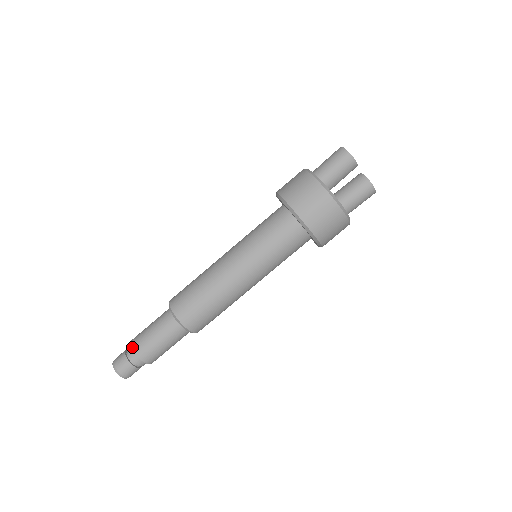
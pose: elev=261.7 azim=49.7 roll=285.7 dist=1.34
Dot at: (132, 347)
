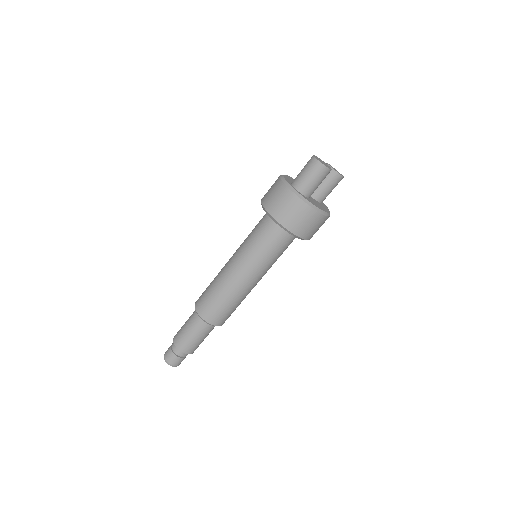
Dot at: (180, 350)
